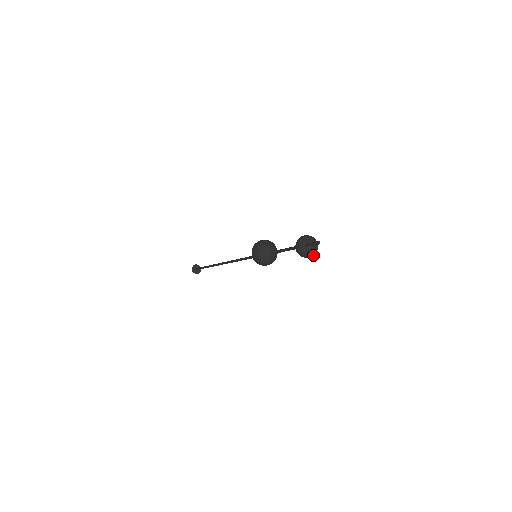
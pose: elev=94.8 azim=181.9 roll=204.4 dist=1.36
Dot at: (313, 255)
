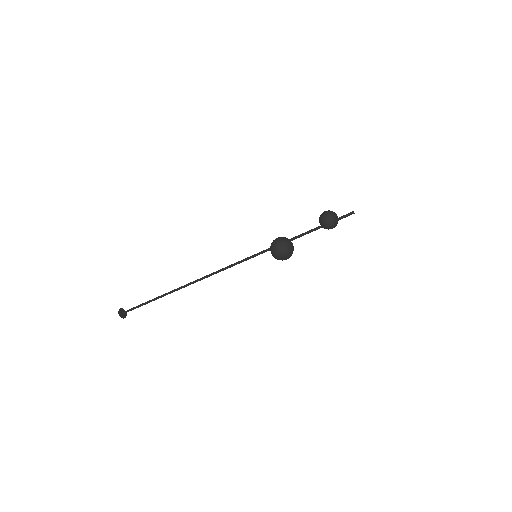
Dot at: occluded
